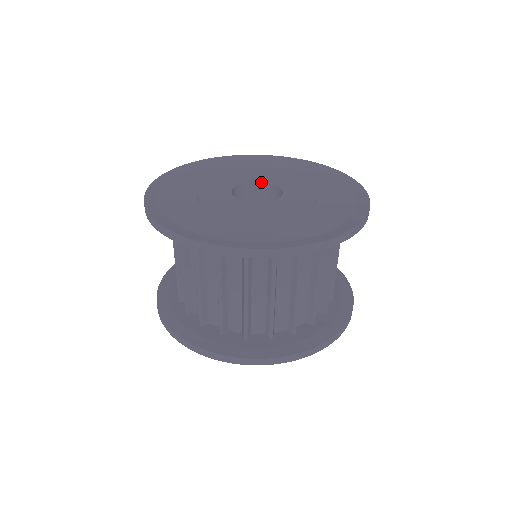
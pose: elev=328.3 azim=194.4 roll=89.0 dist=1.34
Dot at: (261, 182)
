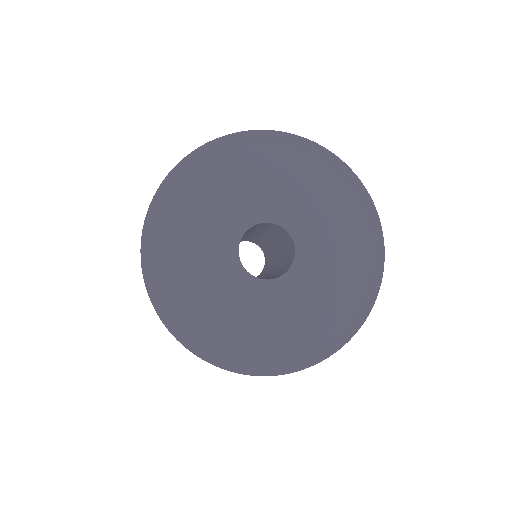
Dot at: (257, 224)
